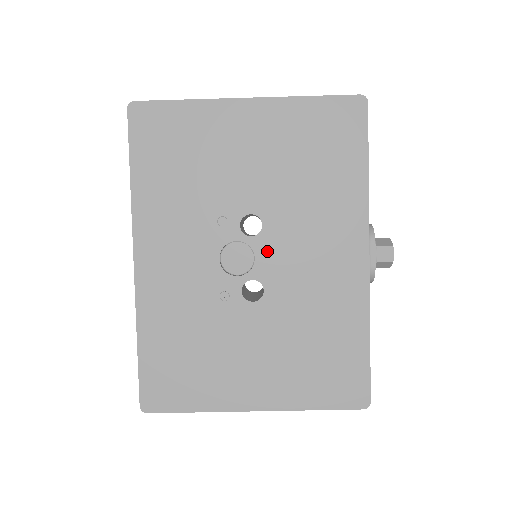
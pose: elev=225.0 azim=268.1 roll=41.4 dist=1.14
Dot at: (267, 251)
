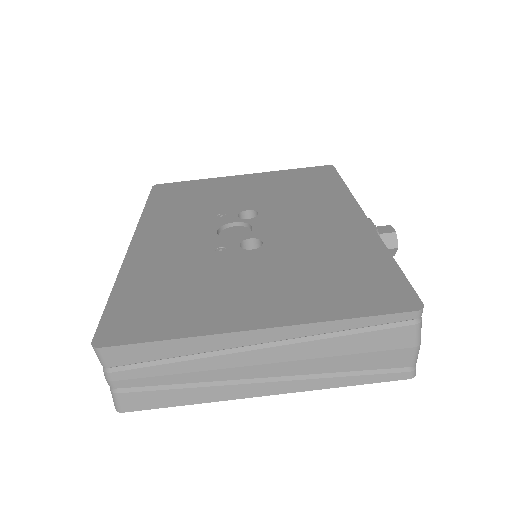
Dot at: (264, 223)
